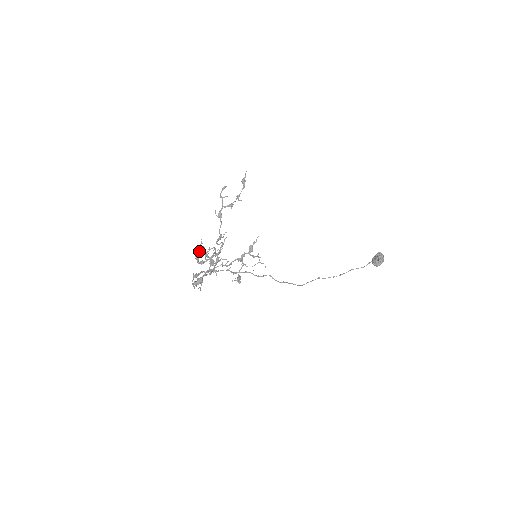
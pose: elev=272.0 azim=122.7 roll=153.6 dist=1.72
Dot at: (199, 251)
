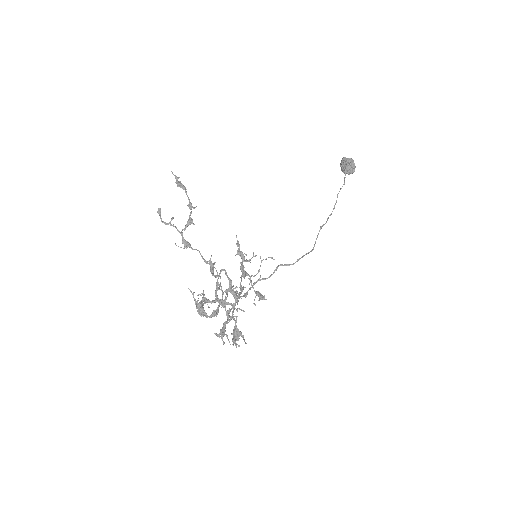
Dot at: (198, 304)
